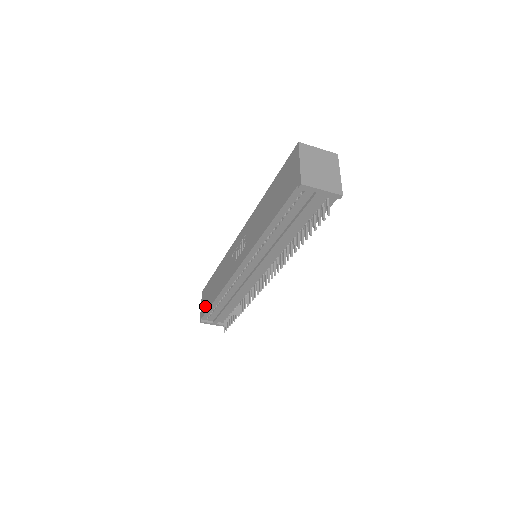
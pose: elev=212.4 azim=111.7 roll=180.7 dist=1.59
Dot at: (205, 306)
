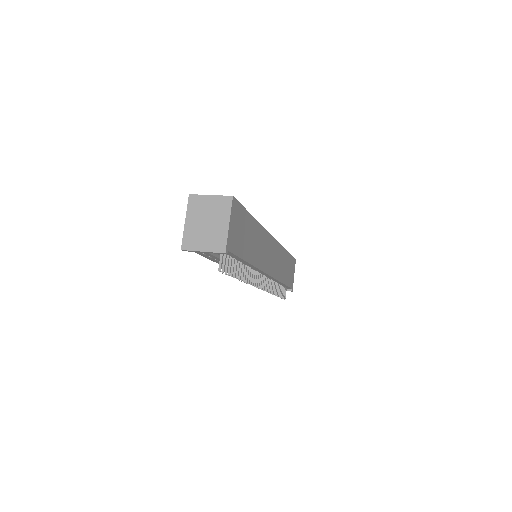
Dot at: occluded
